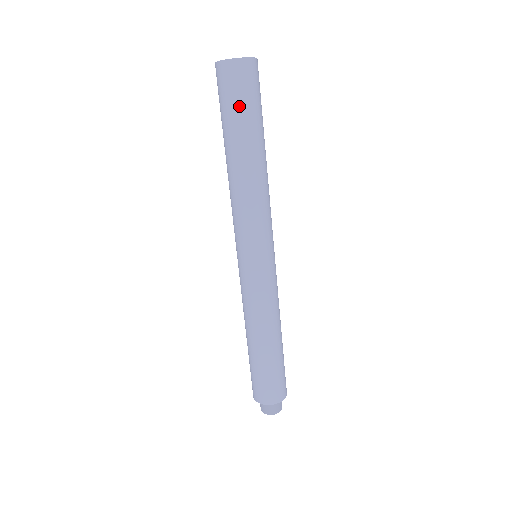
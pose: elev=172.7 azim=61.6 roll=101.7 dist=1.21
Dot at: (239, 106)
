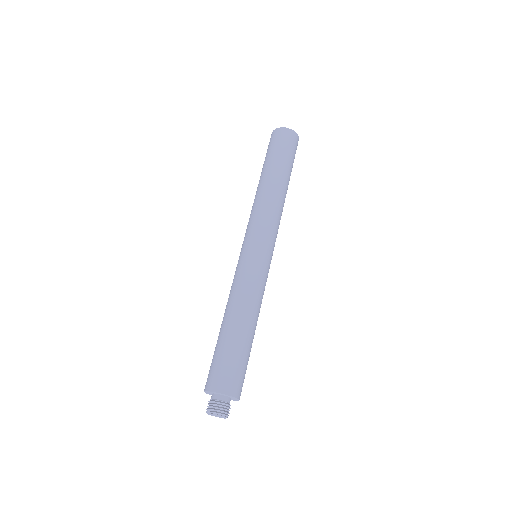
Dot at: (270, 152)
